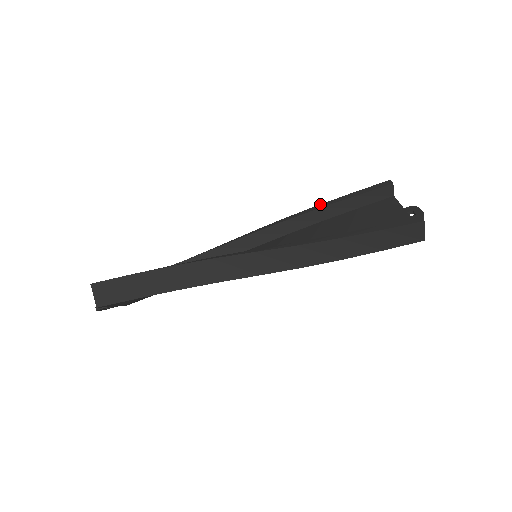
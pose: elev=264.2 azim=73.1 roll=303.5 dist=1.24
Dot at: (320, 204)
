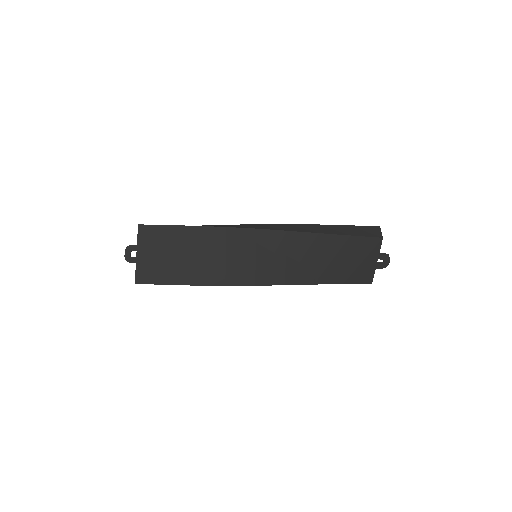
Dot at: occluded
